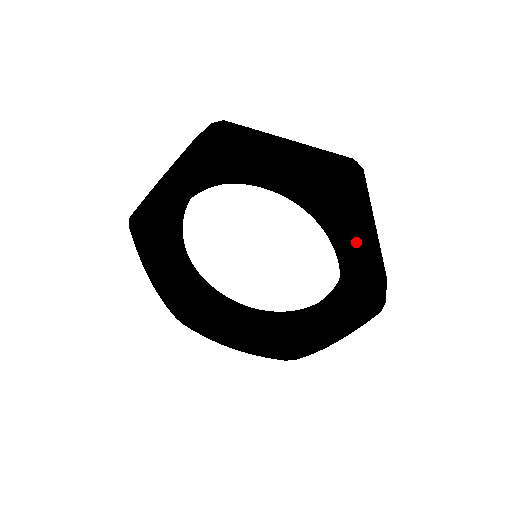
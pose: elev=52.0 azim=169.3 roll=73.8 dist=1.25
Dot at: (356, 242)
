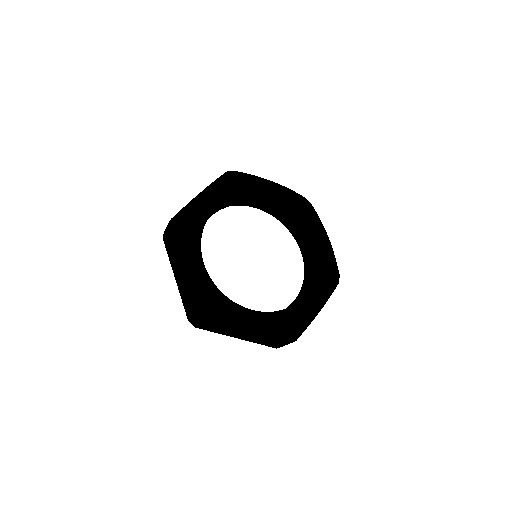
Dot at: (263, 184)
